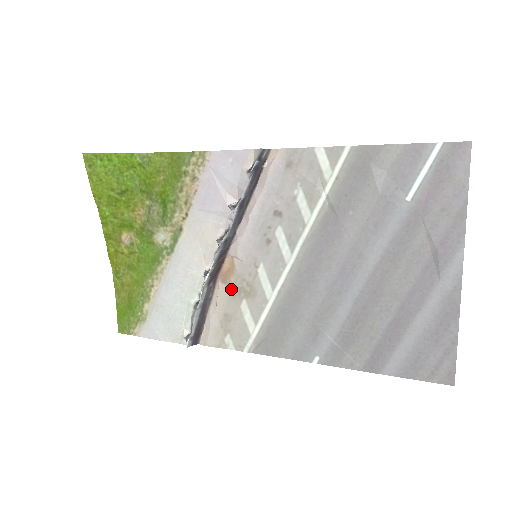
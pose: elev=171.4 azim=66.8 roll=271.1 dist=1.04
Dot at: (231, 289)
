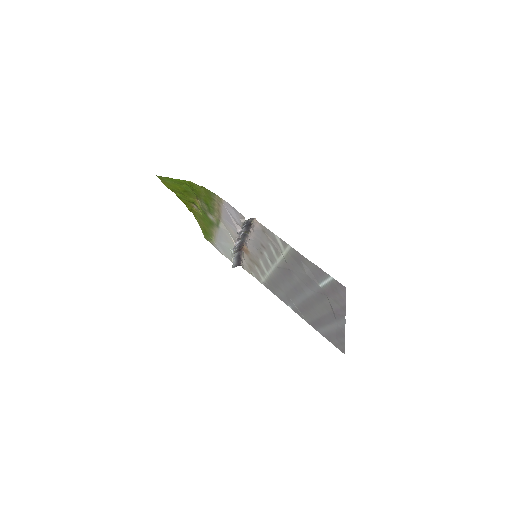
Dot at: (249, 258)
